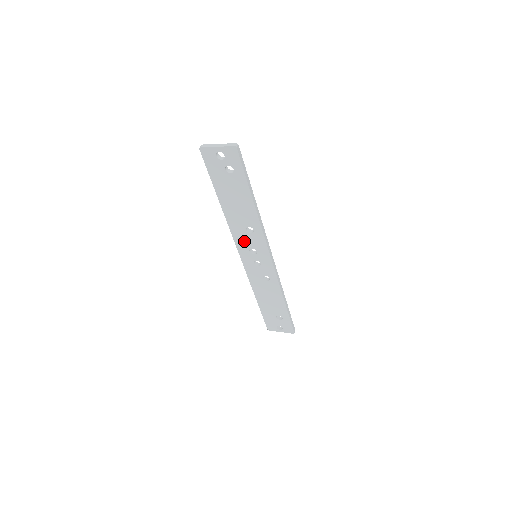
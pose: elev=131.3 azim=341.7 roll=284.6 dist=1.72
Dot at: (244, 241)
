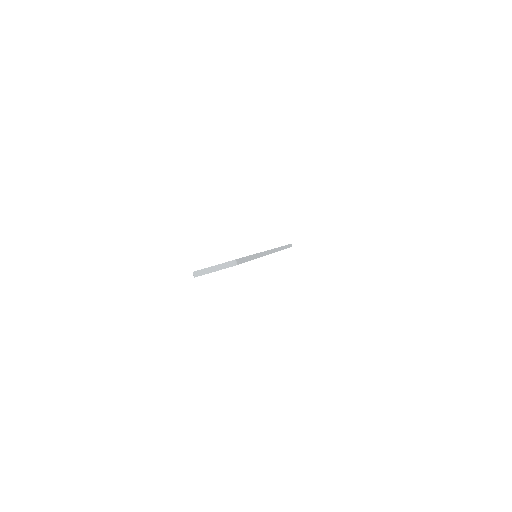
Dot at: occluded
